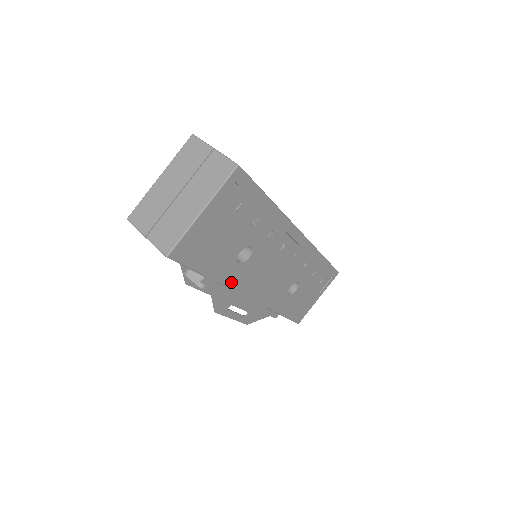
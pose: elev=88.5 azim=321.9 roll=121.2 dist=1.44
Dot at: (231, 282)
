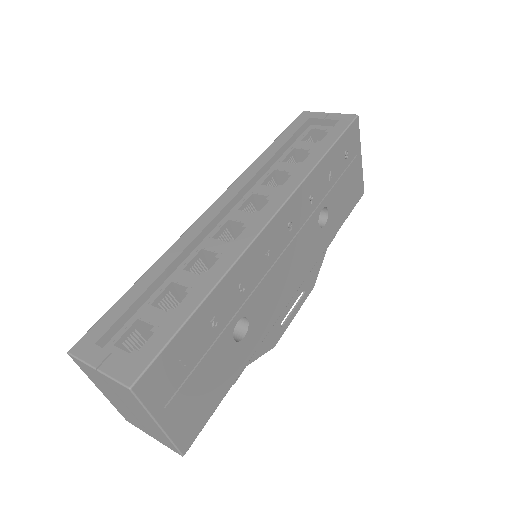
Dot at: (258, 341)
